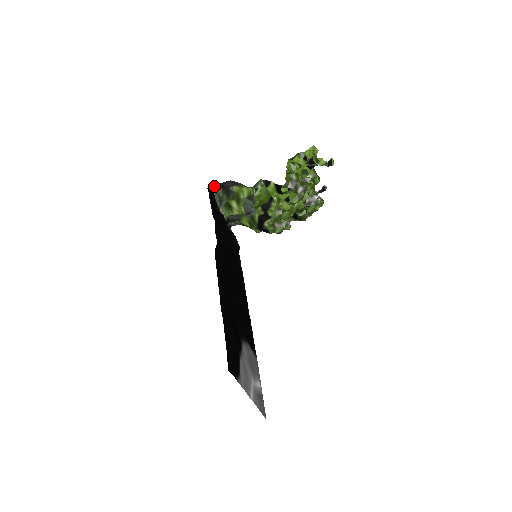
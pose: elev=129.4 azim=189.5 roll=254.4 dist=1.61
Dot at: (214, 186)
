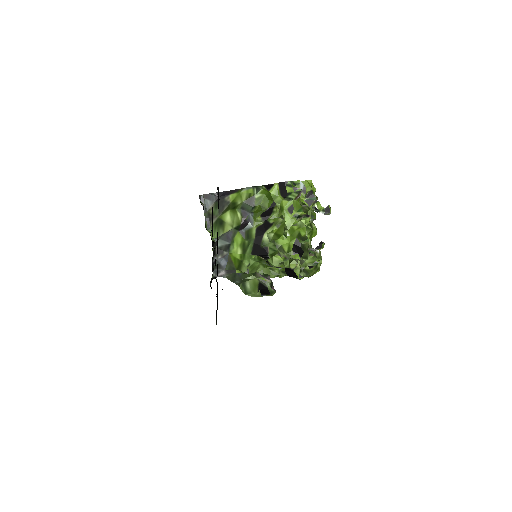
Dot at: (206, 199)
